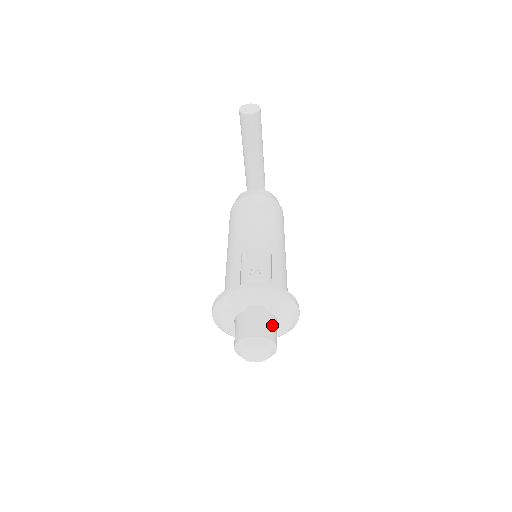
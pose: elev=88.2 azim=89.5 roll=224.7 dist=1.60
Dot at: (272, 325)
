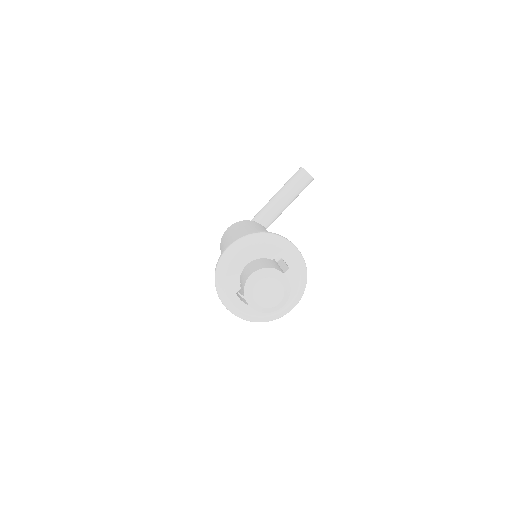
Dot at: occluded
